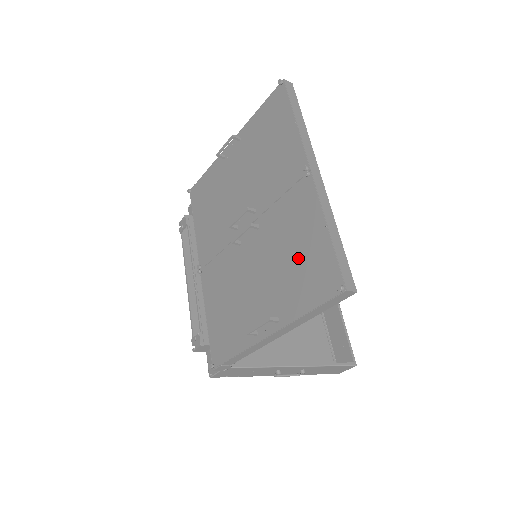
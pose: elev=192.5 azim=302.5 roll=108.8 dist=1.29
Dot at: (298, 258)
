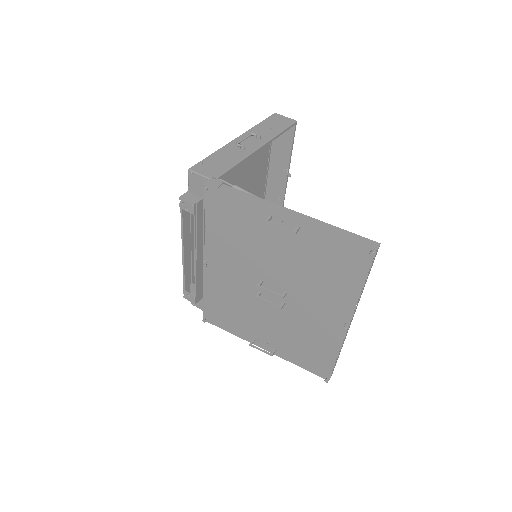
Dot at: (308, 346)
